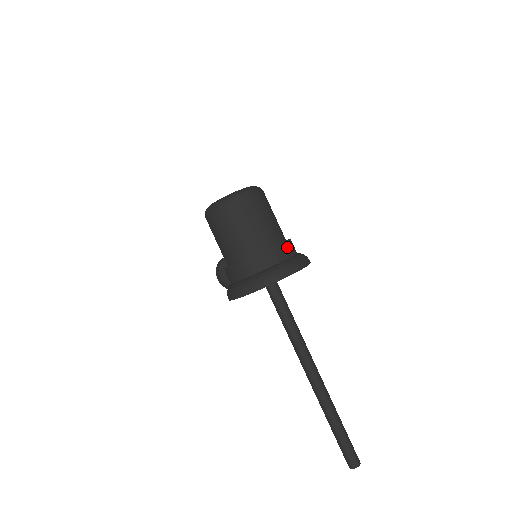
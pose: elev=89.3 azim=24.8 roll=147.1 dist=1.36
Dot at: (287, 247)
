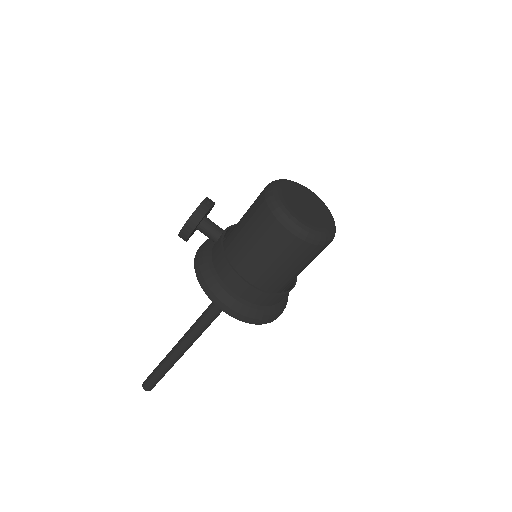
Dot at: occluded
